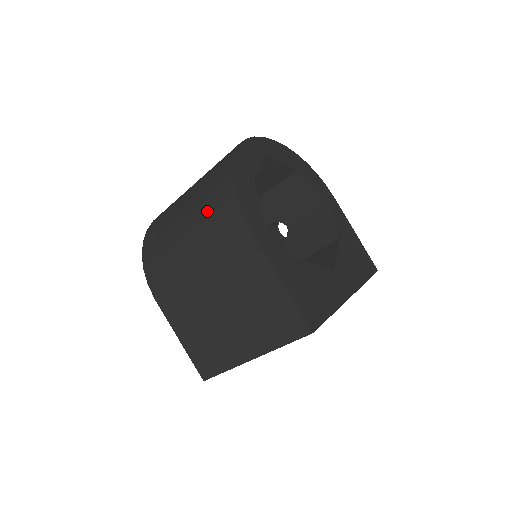
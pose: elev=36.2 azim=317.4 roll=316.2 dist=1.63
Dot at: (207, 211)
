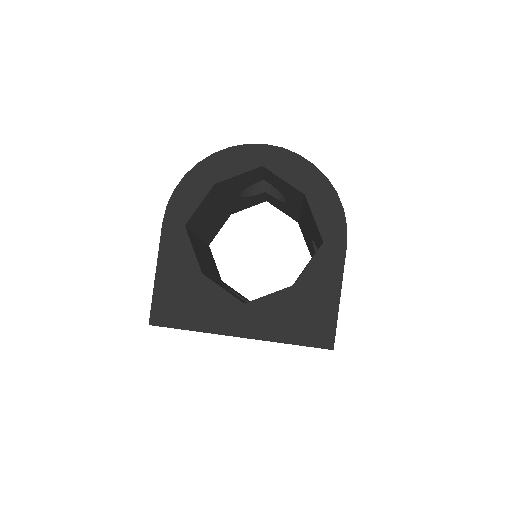
Dot at: occluded
